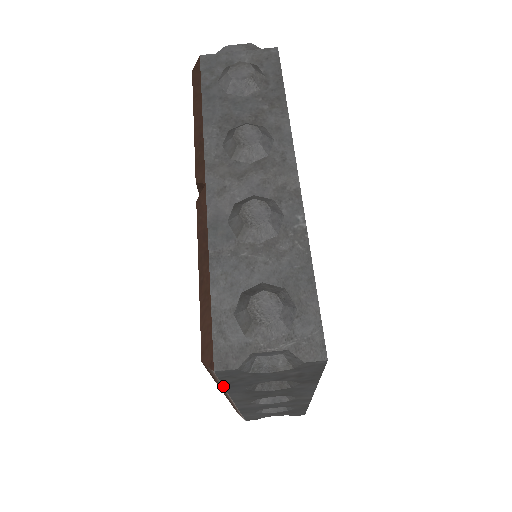
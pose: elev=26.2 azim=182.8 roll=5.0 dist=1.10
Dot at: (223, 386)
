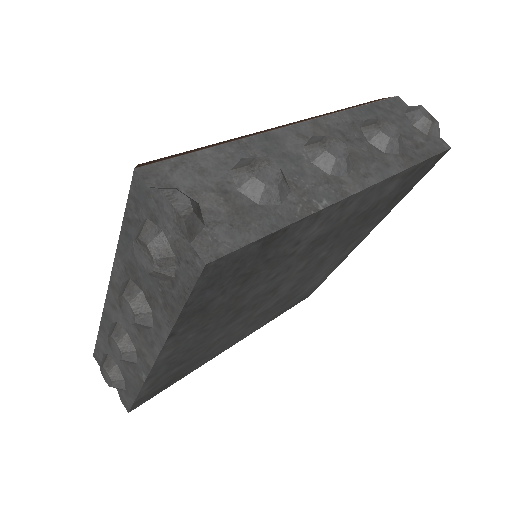
Dot at: occluded
